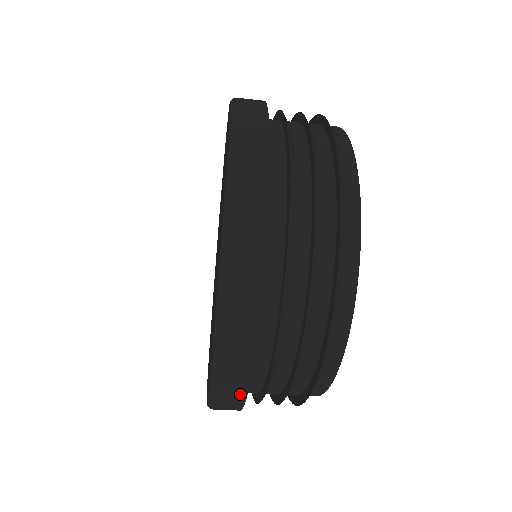
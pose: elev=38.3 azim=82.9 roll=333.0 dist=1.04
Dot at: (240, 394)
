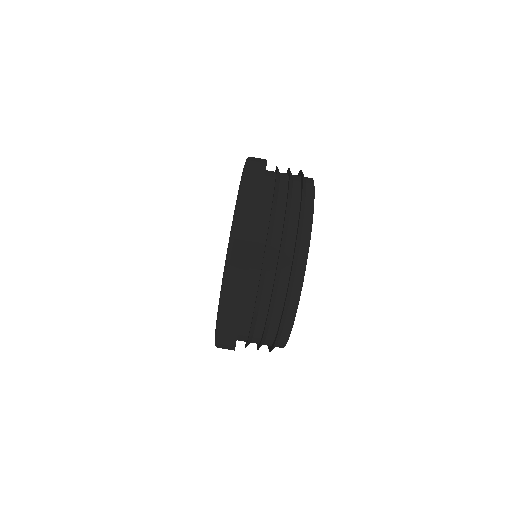
Dot at: (250, 238)
